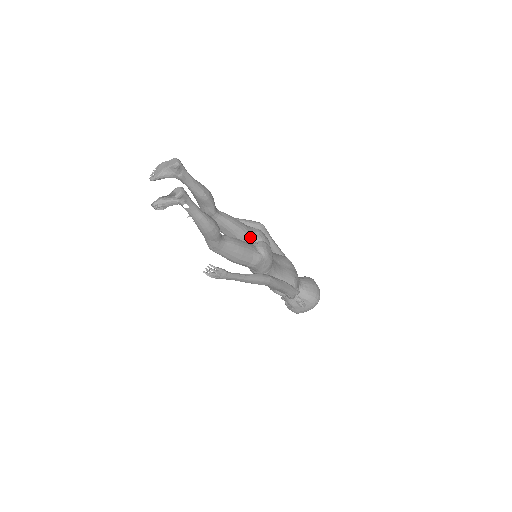
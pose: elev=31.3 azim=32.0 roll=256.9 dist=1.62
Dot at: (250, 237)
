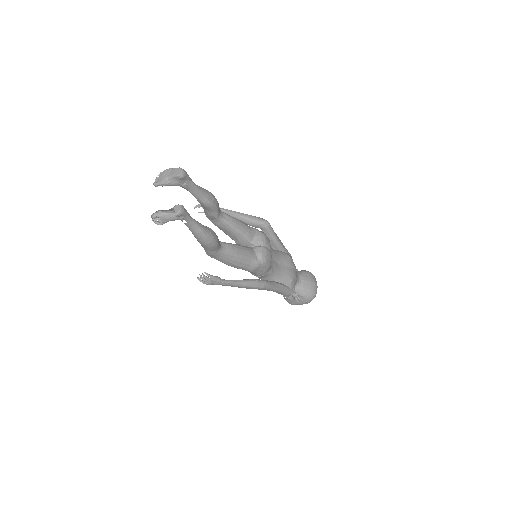
Dot at: (251, 240)
